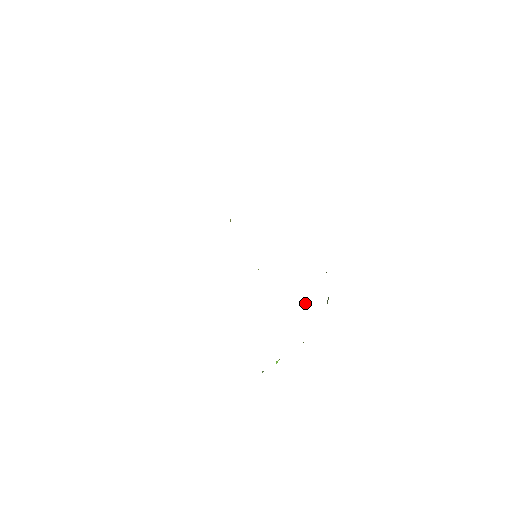
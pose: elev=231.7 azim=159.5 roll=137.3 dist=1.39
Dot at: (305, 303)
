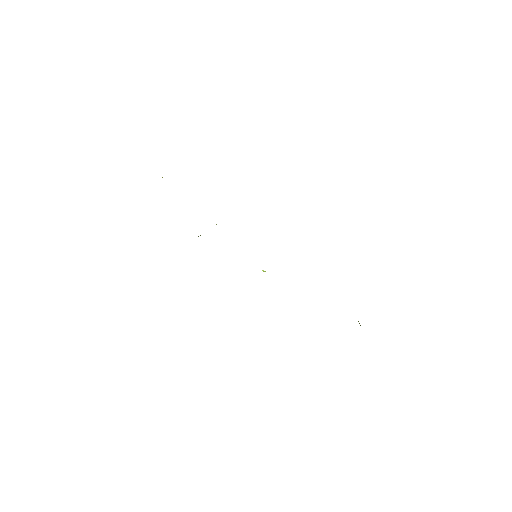
Dot at: occluded
